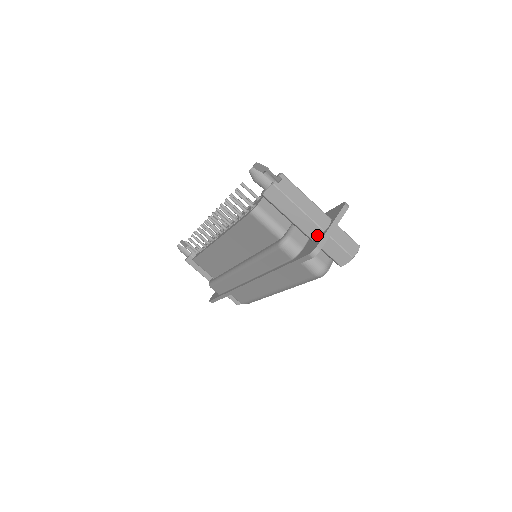
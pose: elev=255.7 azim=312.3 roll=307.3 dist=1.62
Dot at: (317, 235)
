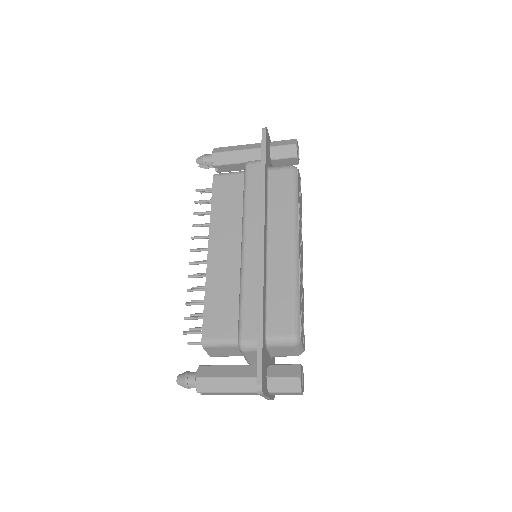
Dot at: occluded
